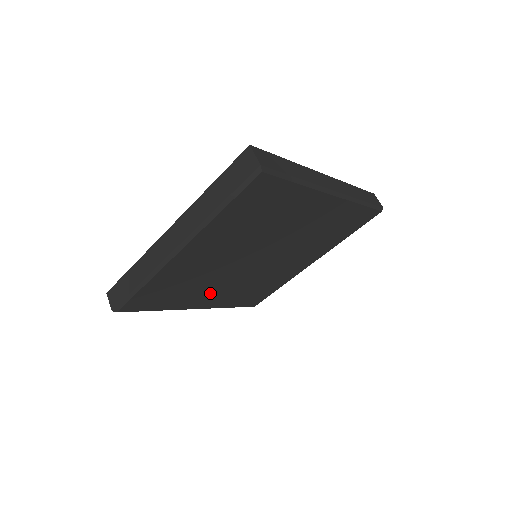
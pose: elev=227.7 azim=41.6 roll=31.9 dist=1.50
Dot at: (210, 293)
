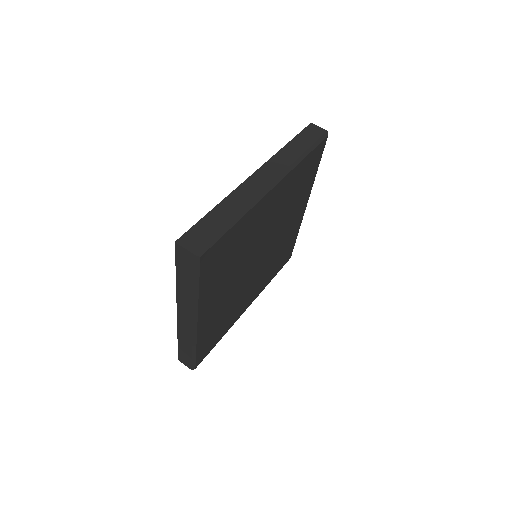
Dot at: (247, 297)
